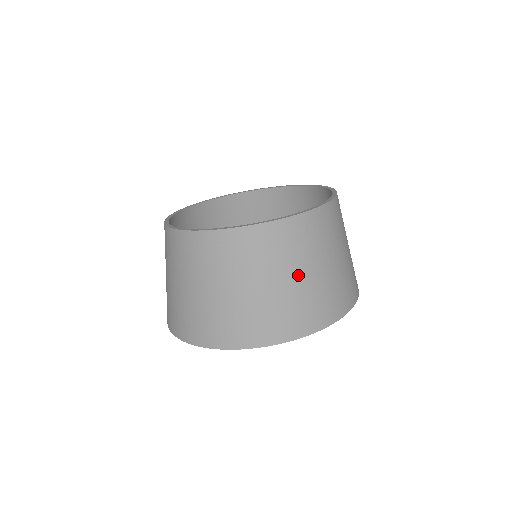
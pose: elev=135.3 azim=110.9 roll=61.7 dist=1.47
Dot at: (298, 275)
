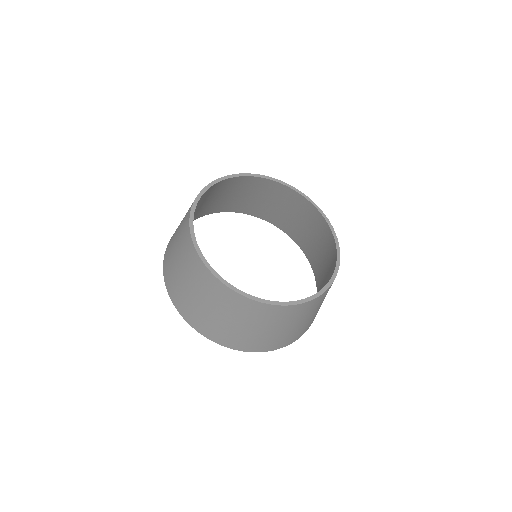
Dot at: (218, 313)
